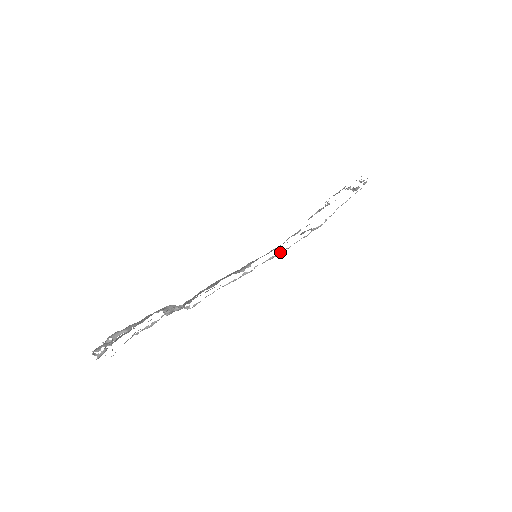
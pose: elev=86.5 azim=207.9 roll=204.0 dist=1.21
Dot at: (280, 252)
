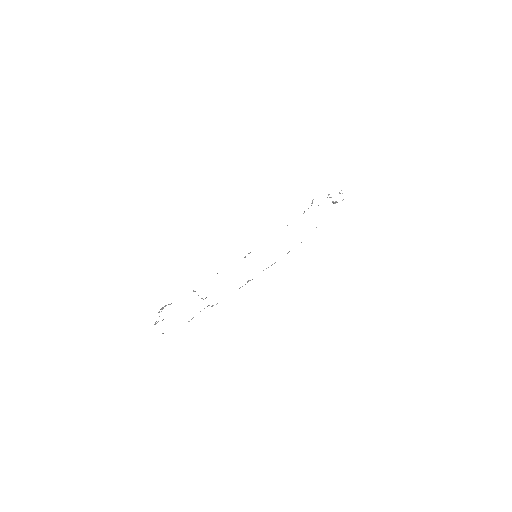
Dot at: occluded
